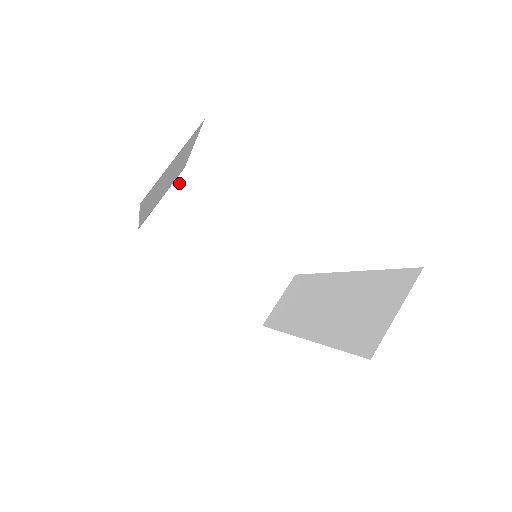
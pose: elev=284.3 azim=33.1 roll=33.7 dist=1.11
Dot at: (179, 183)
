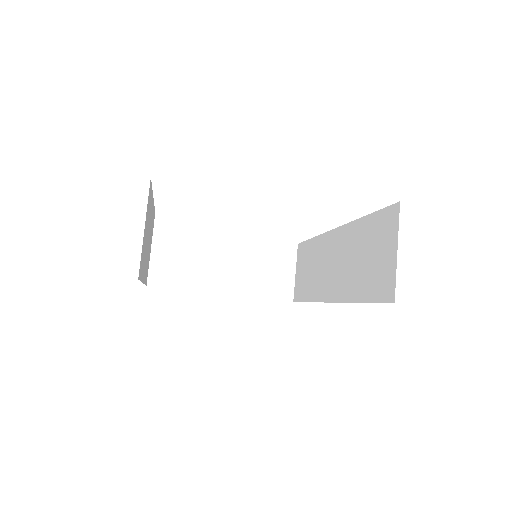
Dot at: (158, 228)
